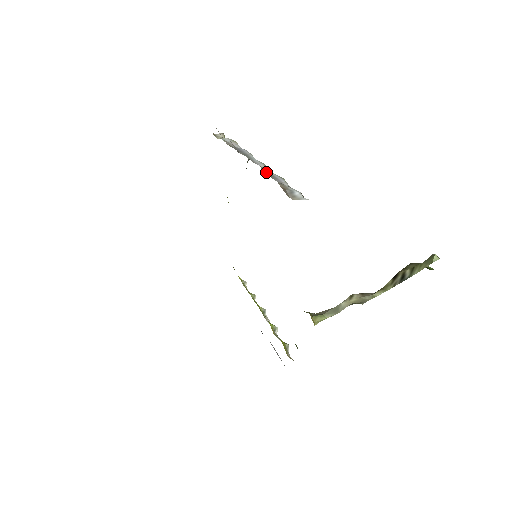
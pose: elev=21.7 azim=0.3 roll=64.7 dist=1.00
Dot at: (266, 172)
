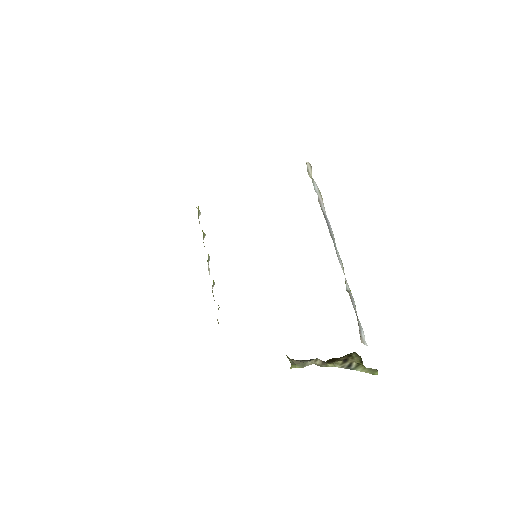
Dot at: (346, 282)
